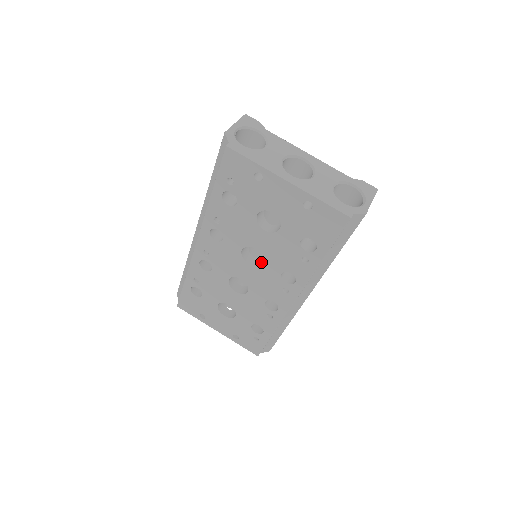
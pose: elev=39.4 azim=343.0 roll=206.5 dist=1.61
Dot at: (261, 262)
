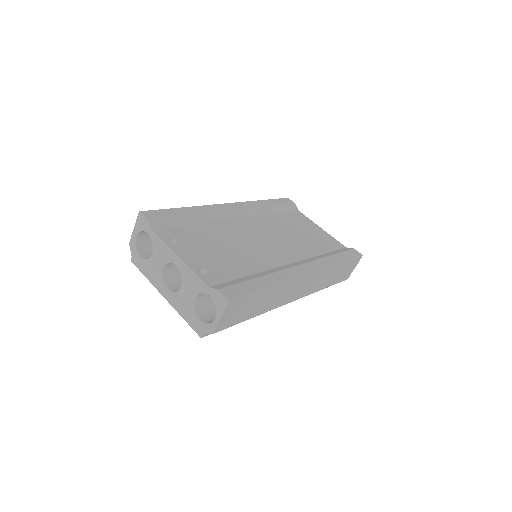
Dot at: occluded
